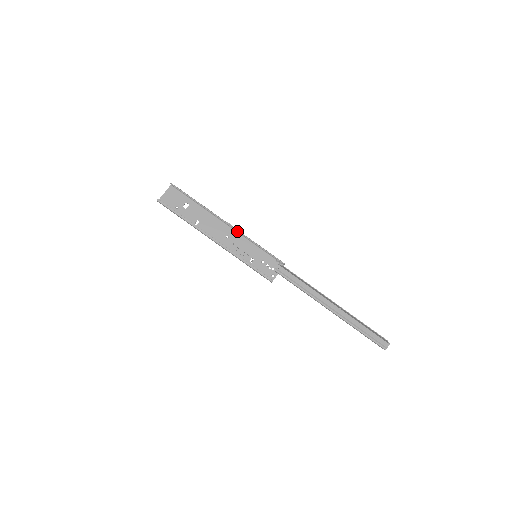
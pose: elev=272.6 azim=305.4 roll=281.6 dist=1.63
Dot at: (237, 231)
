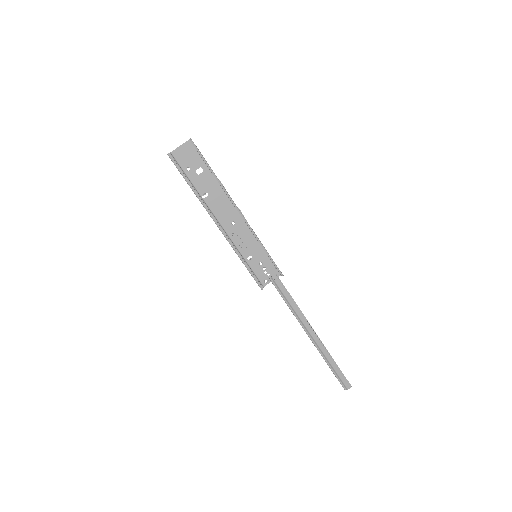
Dot at: (246, 223)
